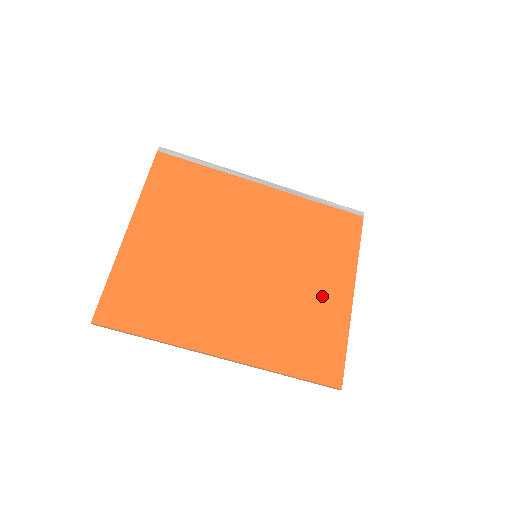
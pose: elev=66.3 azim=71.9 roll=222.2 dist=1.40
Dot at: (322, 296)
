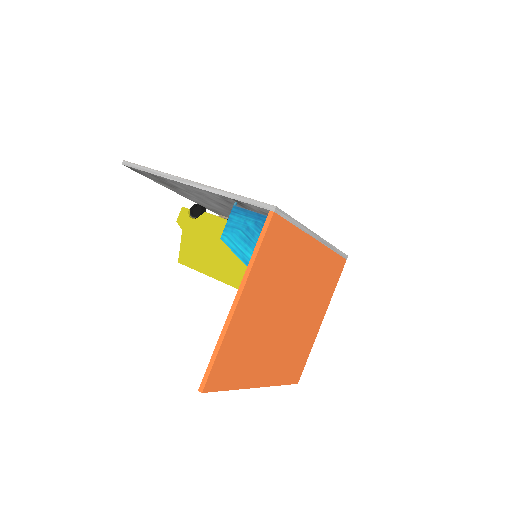
Dot at: (311, 327)
